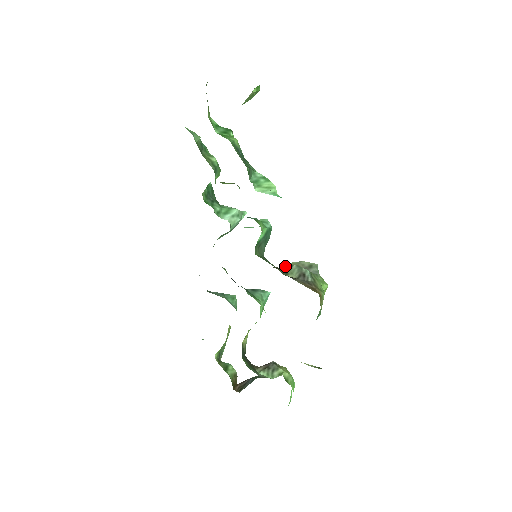
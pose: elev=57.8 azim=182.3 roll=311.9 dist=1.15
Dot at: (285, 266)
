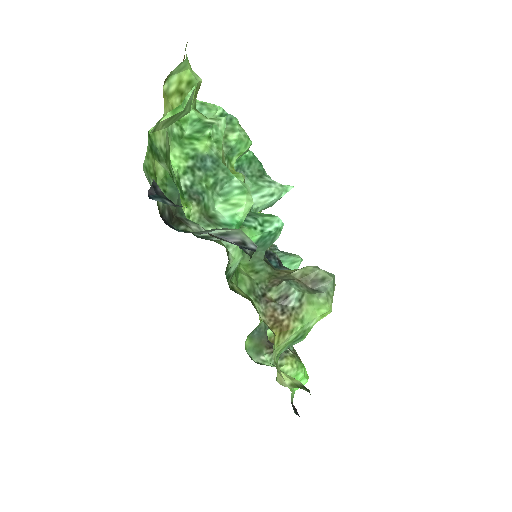
Dot at: (298, 269)
